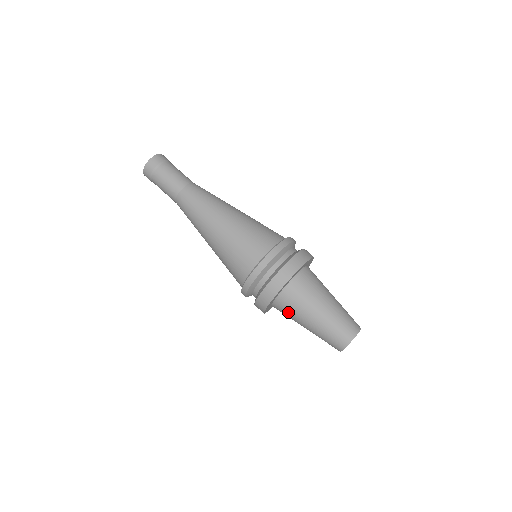
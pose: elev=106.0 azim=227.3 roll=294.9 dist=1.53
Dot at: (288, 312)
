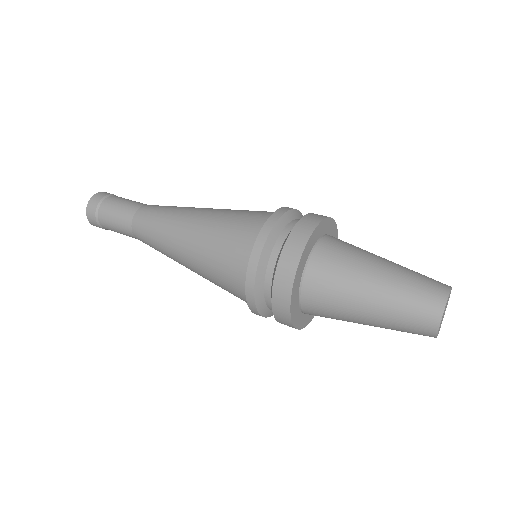
Dot at: (330, 285)
